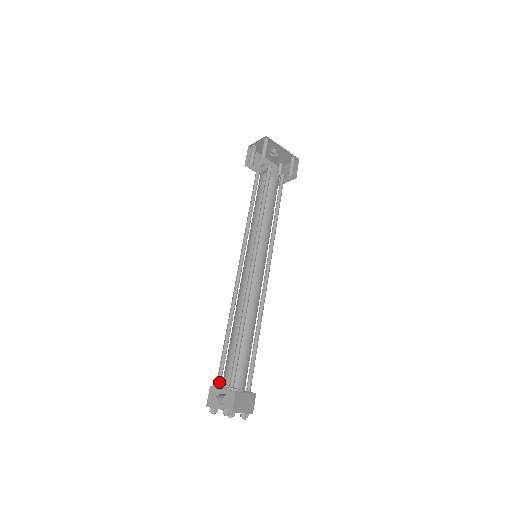
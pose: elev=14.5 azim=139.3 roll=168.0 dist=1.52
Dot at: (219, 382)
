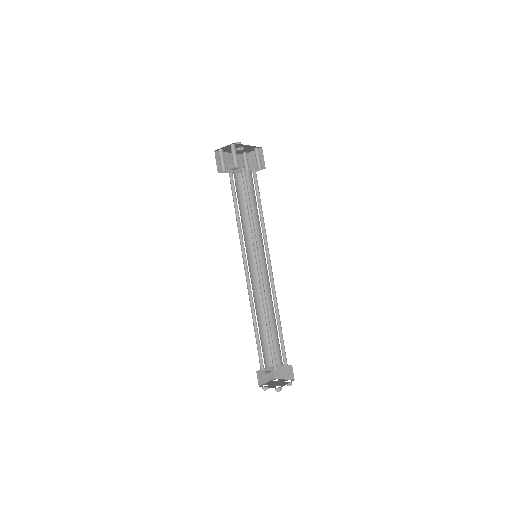
Dot at: (261, 366)
